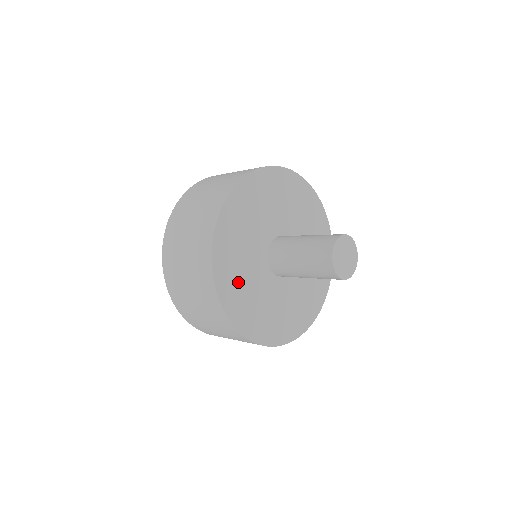
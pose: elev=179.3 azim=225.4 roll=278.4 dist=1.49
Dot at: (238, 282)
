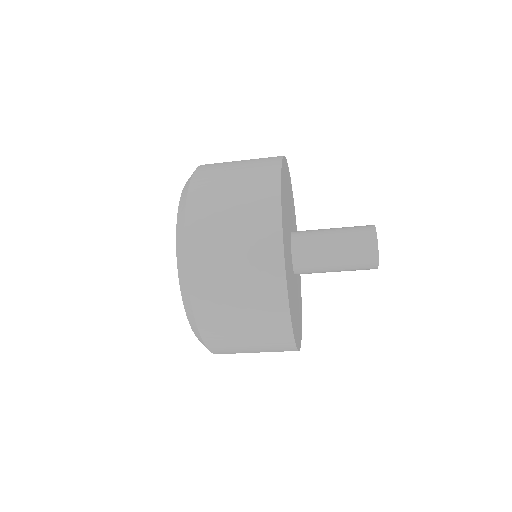
Dot at: (289, 274)
